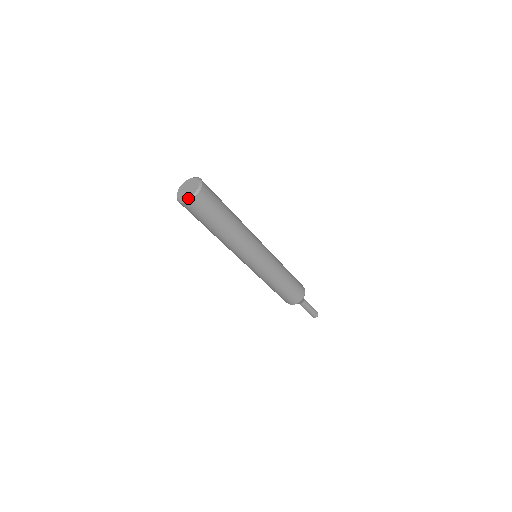
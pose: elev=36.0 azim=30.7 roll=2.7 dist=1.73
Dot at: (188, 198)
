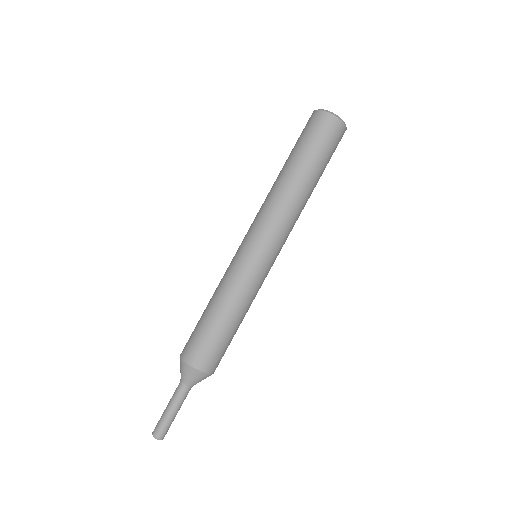
Dot at: occluded
